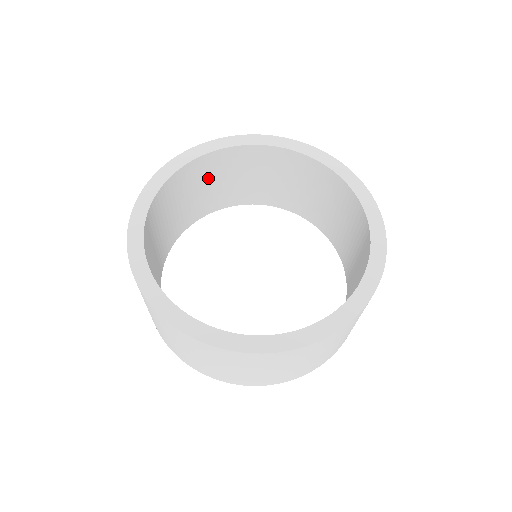
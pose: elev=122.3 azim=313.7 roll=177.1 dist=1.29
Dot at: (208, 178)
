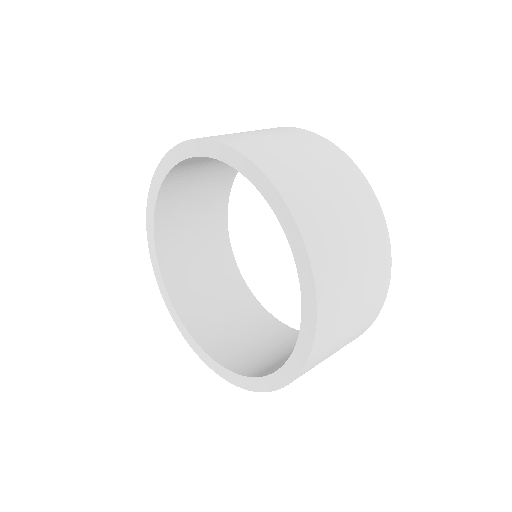
Dot at: (183, 227)
